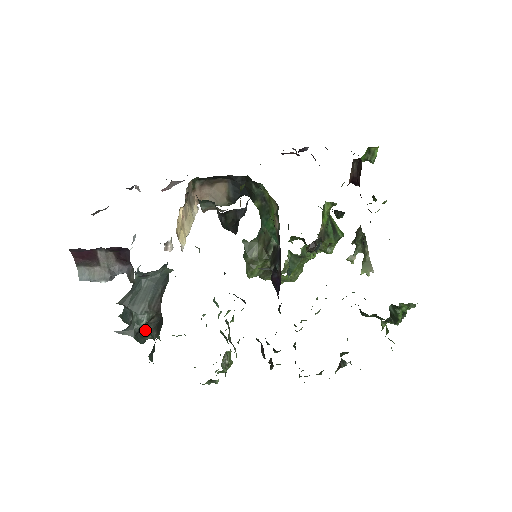
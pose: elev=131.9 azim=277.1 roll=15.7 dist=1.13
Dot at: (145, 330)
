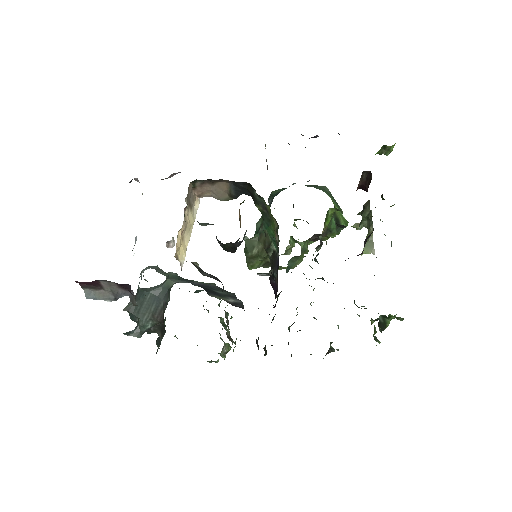
Dot at: (151, 329)
